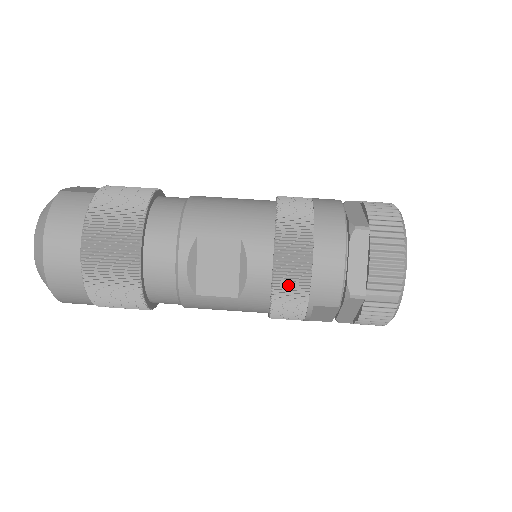
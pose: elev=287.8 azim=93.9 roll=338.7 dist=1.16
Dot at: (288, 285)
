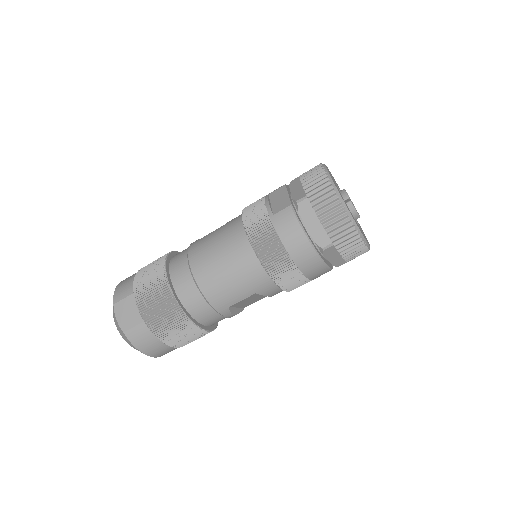
Dot at: occluded
